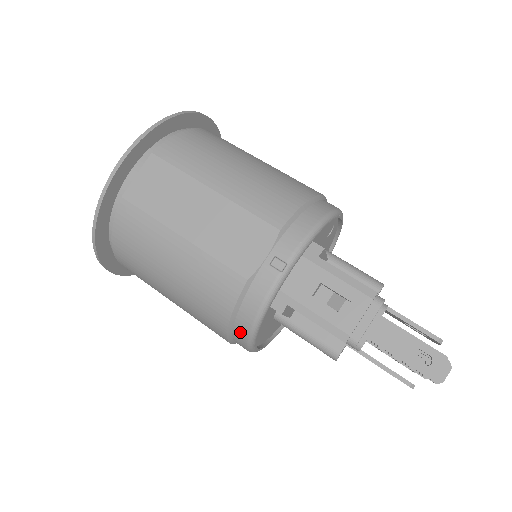
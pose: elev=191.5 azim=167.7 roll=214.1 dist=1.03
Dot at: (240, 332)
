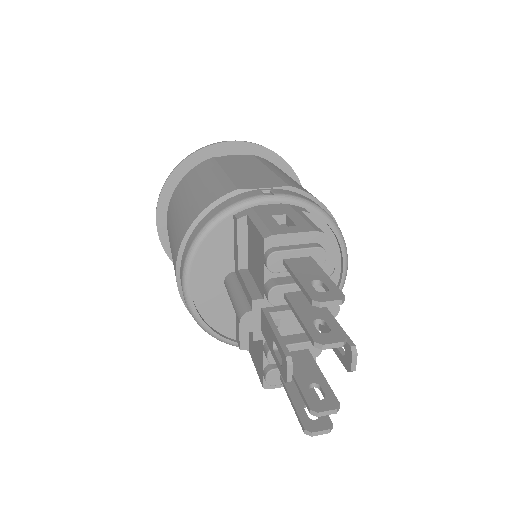
Dot at: (195, 233)
